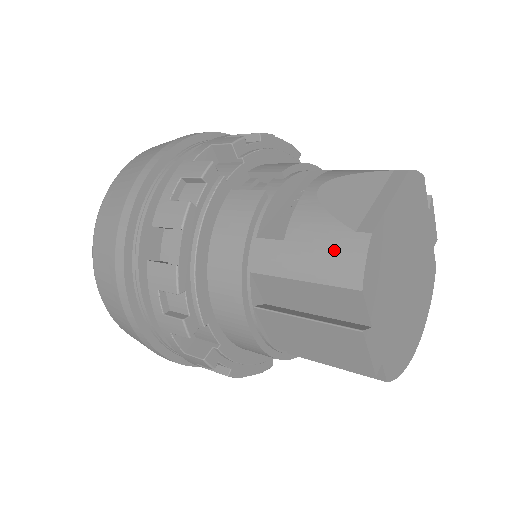
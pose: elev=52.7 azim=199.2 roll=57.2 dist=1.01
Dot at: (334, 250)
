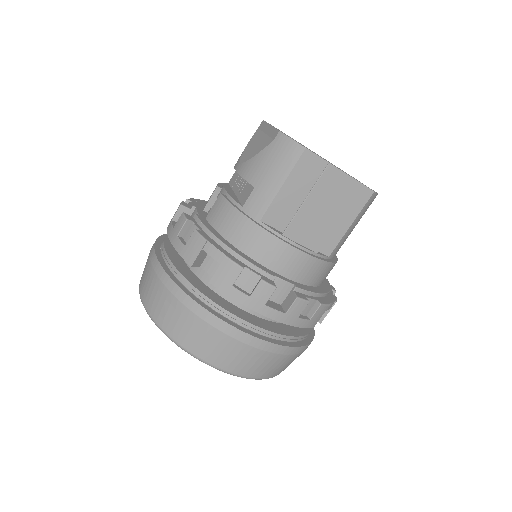
Dot at: (276, 156)
